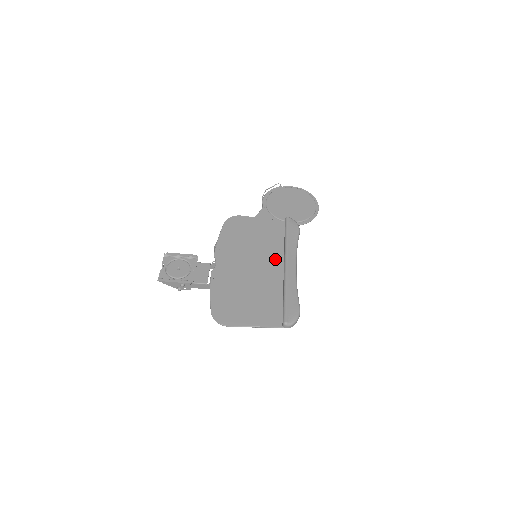
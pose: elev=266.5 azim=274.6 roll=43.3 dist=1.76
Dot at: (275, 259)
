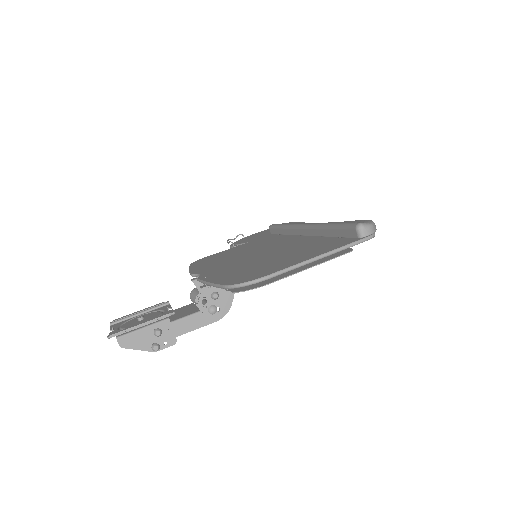
Dot at: (285, 240)
